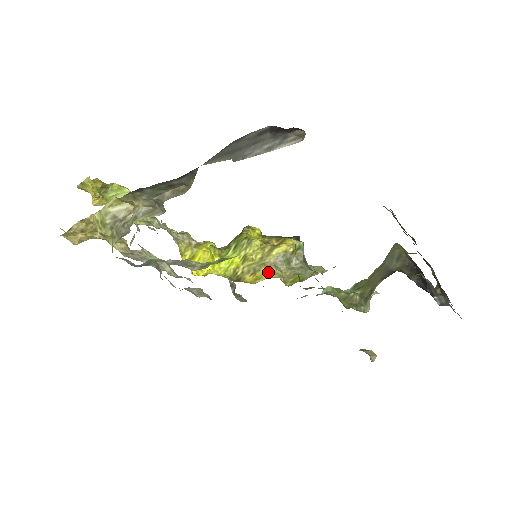
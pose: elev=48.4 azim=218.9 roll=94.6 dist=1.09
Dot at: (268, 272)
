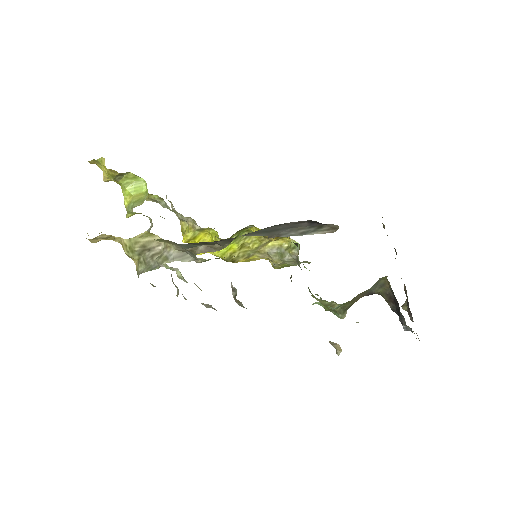
Dot at: (260, 257)
